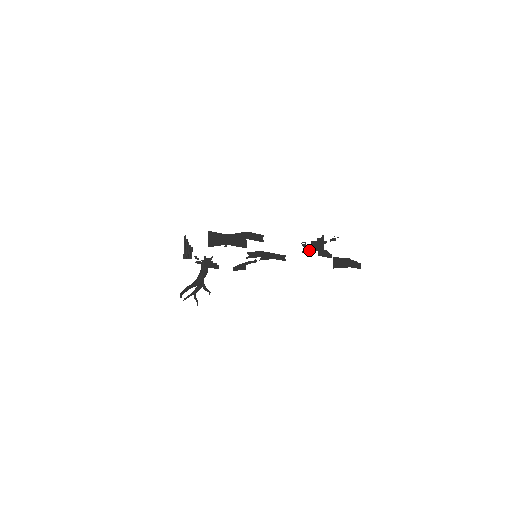
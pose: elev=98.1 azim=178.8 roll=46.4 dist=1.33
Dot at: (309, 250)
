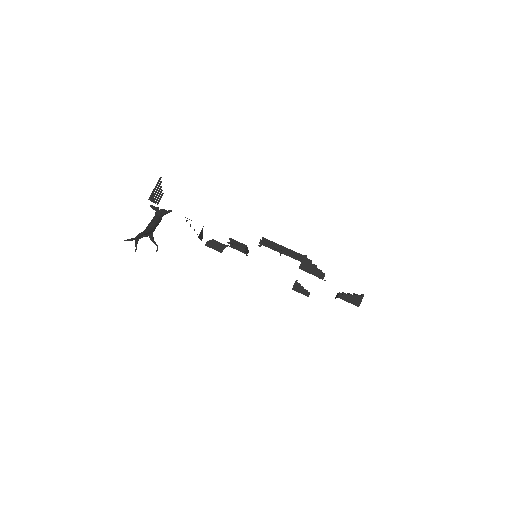
Dot at: (345, 299)
